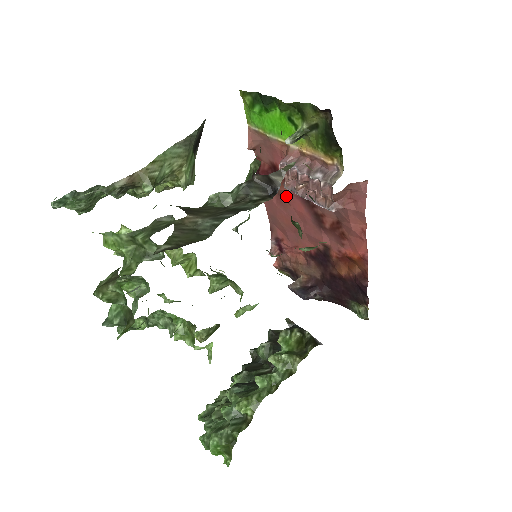
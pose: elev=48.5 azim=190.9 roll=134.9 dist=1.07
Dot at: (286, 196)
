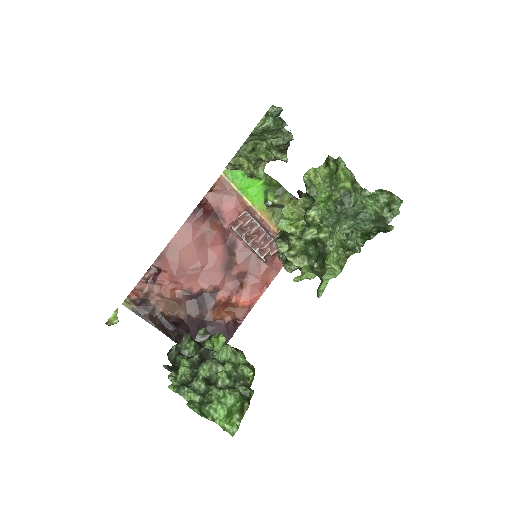
Dot at: (213, 237)
